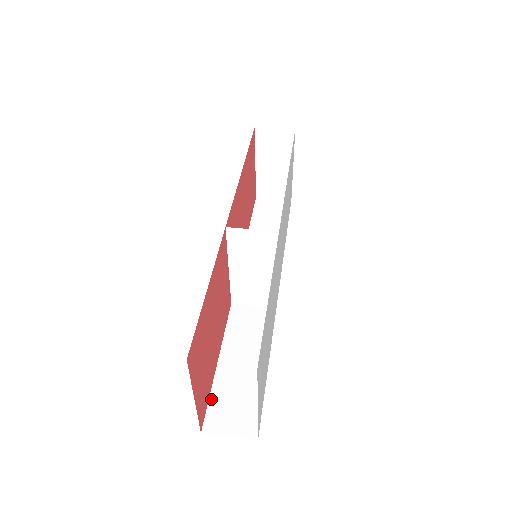
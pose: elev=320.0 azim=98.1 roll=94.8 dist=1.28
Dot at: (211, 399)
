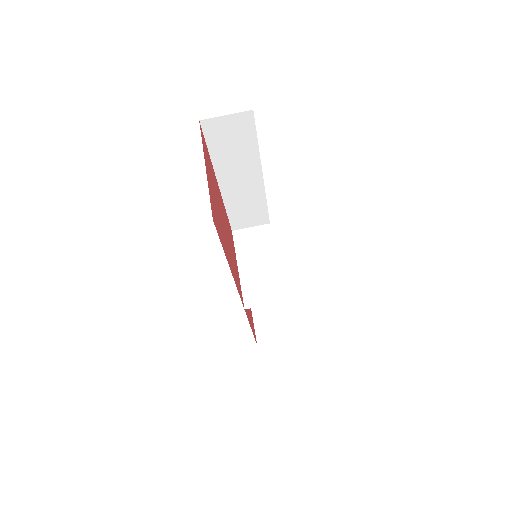
Dot at: occluded
